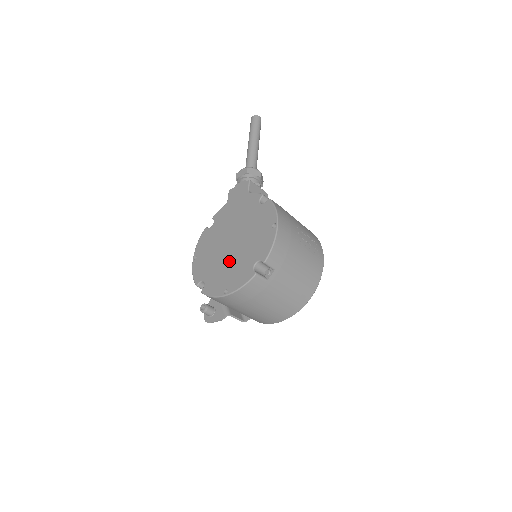
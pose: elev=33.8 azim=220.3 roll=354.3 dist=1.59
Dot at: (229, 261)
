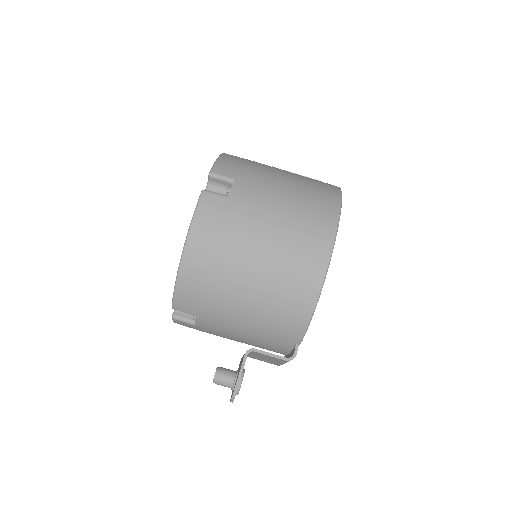
Dot at: occluded
